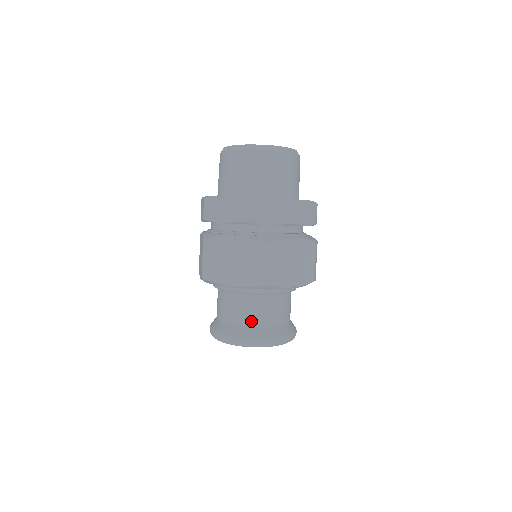
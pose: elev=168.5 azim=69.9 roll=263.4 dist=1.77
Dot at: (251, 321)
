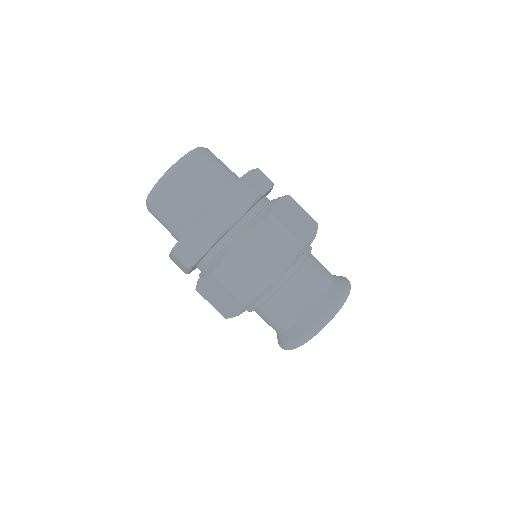
Dot at: (283, 325)
